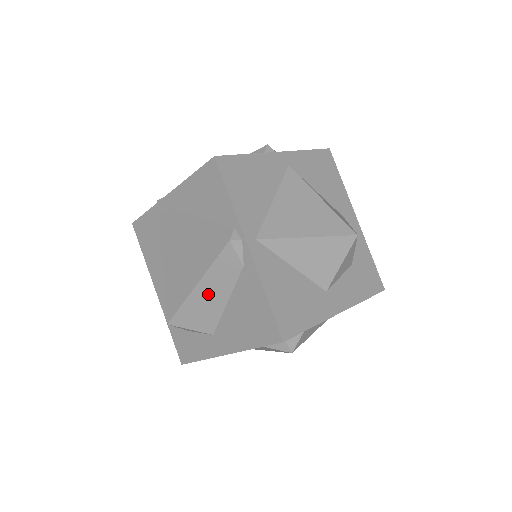
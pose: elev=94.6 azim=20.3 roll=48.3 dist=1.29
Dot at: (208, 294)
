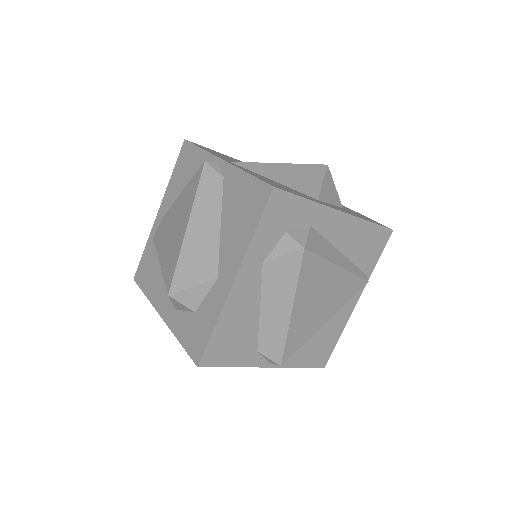
Dot at: (200, 228)
